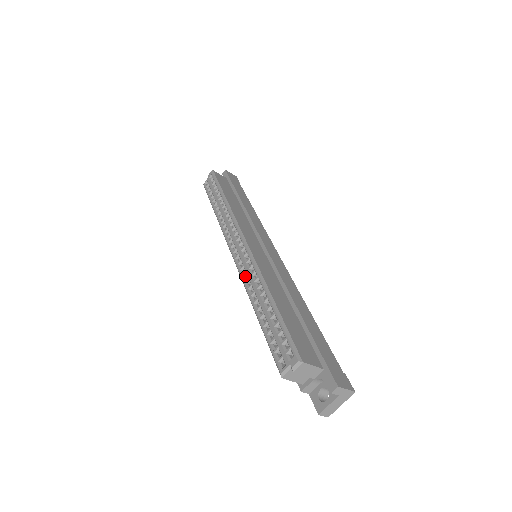
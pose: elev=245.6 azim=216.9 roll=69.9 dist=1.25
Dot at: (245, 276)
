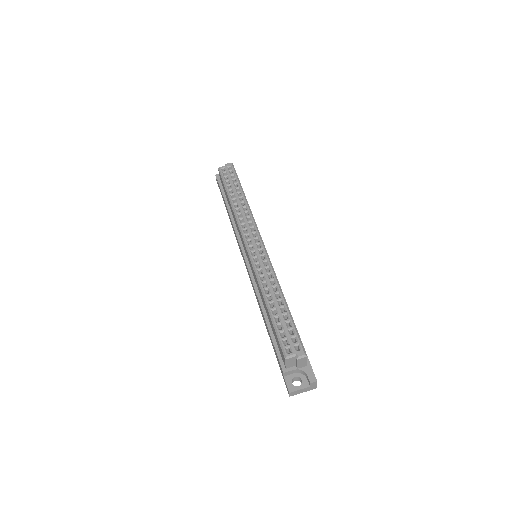
Dot at: (259, 270)
